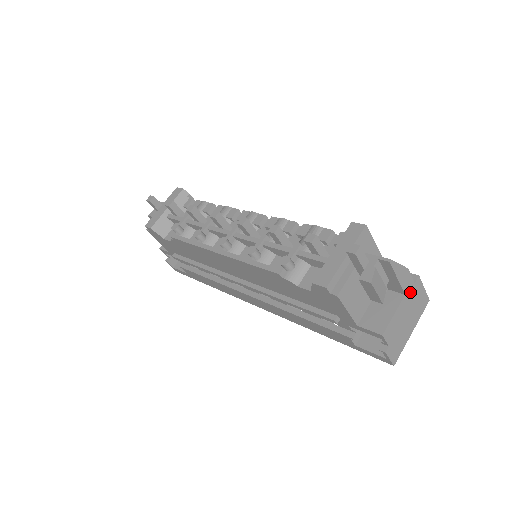
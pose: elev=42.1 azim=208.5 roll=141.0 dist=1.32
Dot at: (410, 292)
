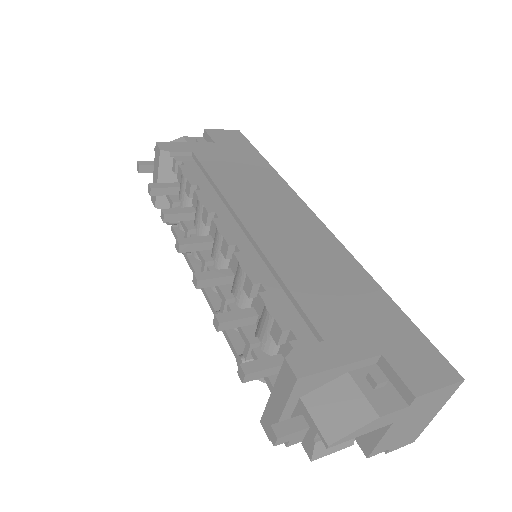
Dot at: (404, 414)
